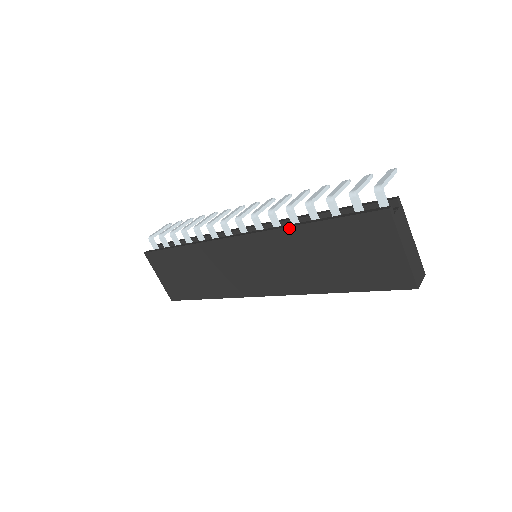
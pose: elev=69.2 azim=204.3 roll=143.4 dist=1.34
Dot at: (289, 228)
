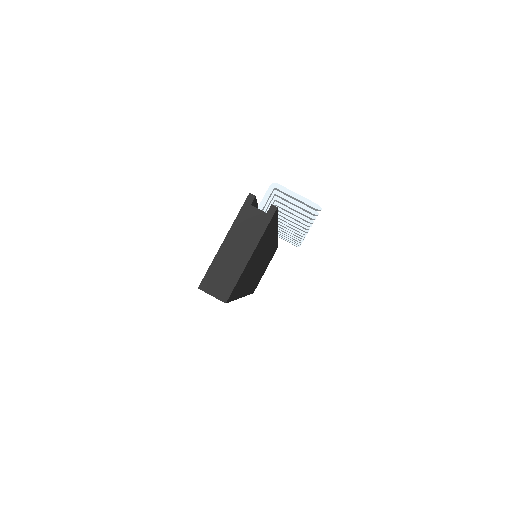
Dot at: occluded
